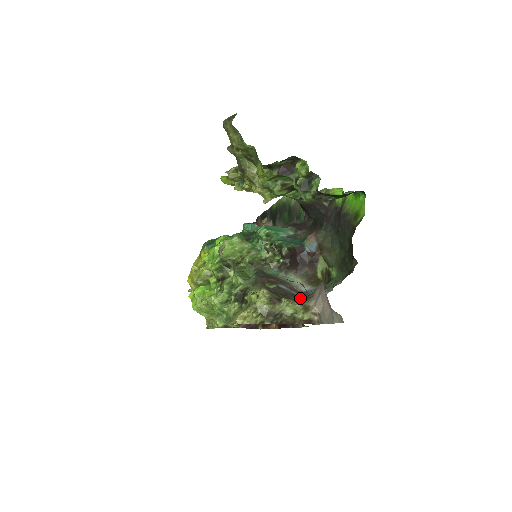
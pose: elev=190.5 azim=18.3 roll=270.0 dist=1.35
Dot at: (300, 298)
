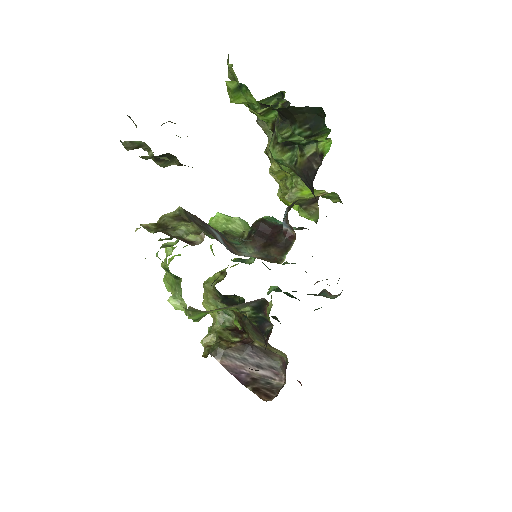
Dot at: (214, 237)
